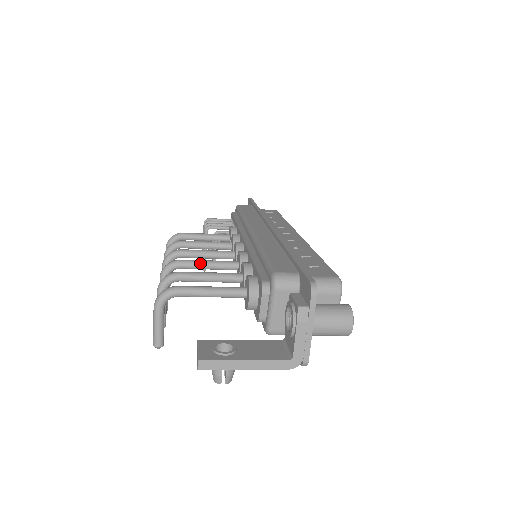
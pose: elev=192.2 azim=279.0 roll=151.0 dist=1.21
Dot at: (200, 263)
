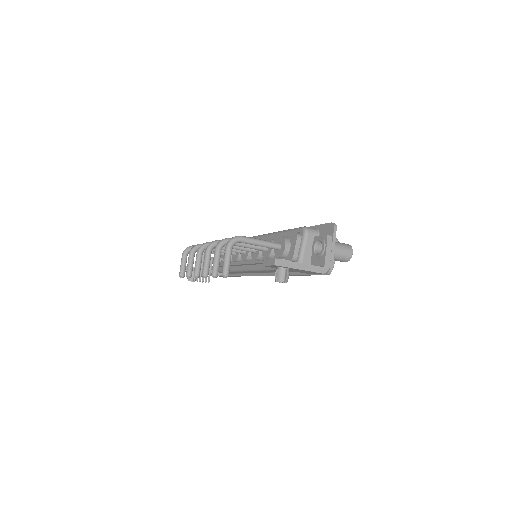
Dot at: occluded
